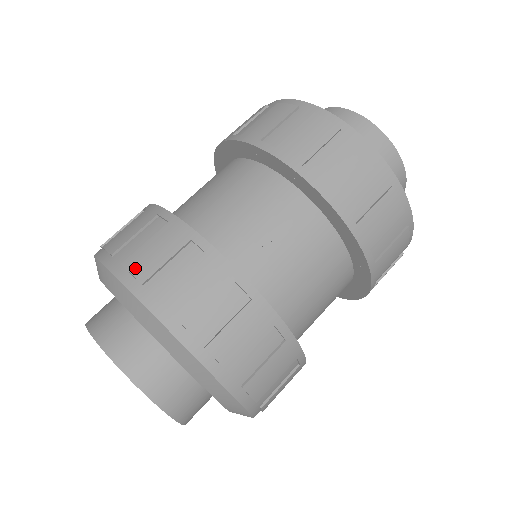
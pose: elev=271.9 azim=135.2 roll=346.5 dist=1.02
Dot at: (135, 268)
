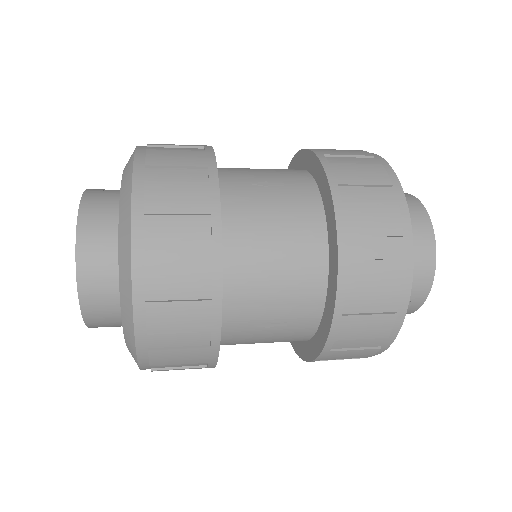
Dot at: occluded
